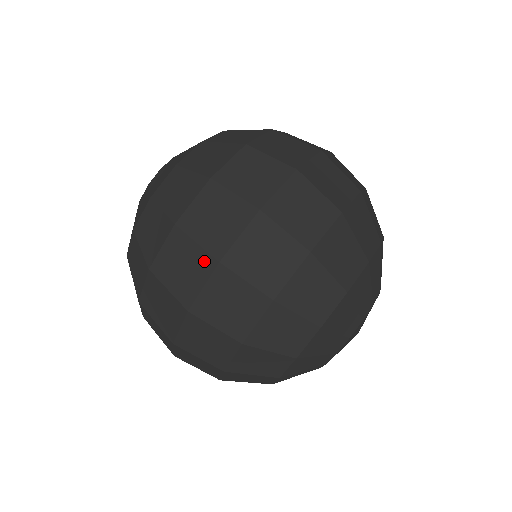
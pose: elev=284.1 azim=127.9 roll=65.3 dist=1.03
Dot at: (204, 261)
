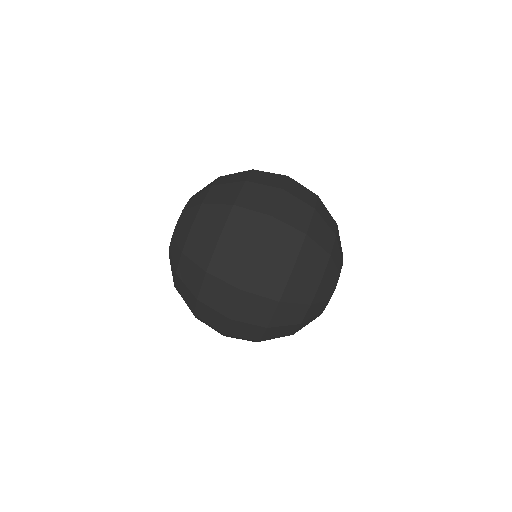
Dot at: (246, 255)
